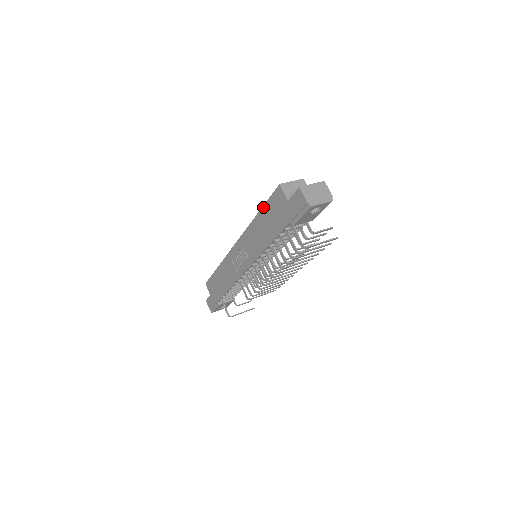
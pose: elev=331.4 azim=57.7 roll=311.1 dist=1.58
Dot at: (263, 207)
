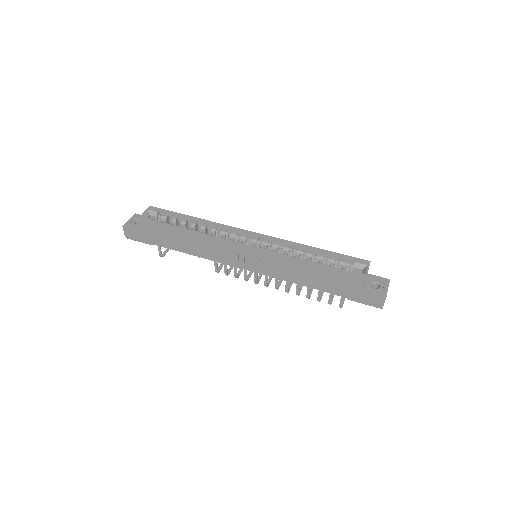
Dot at: (326, 269)
